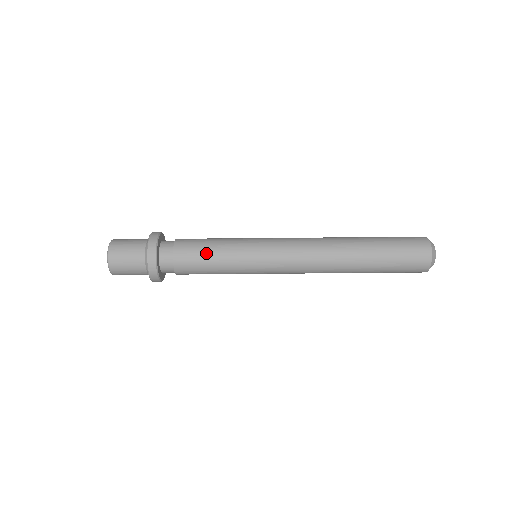
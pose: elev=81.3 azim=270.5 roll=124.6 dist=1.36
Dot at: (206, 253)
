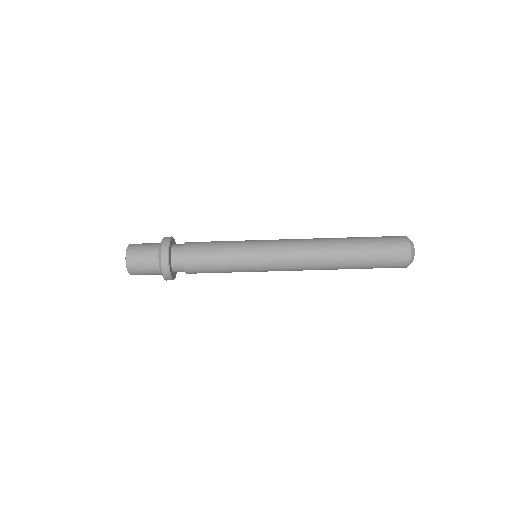
Dot at: (212, 260)
